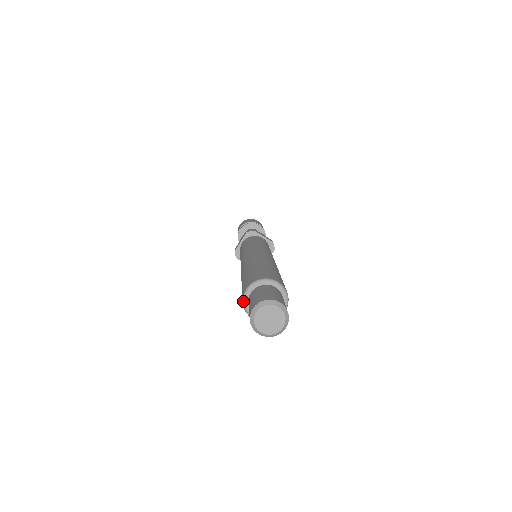
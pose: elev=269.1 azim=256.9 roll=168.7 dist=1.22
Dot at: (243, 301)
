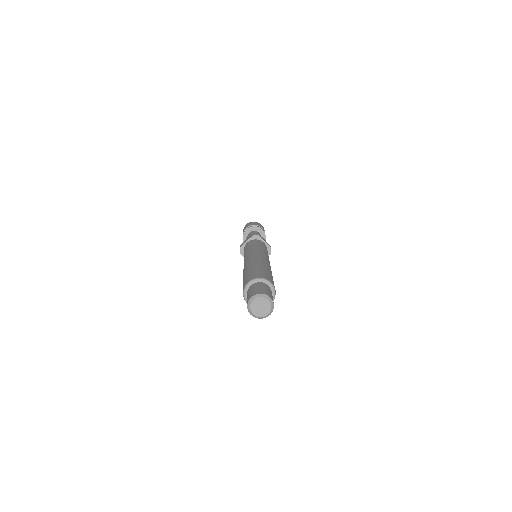
Dot at: (244, 290)
